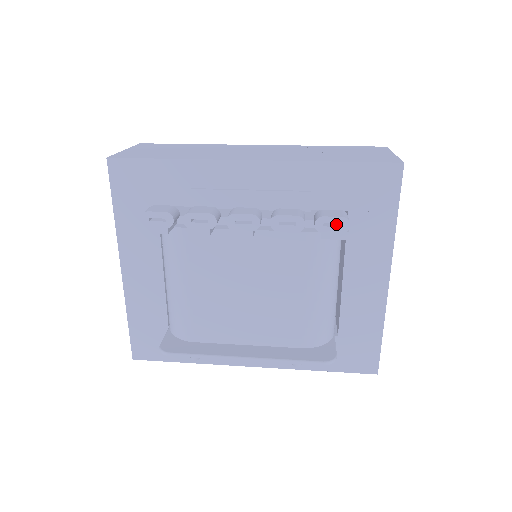
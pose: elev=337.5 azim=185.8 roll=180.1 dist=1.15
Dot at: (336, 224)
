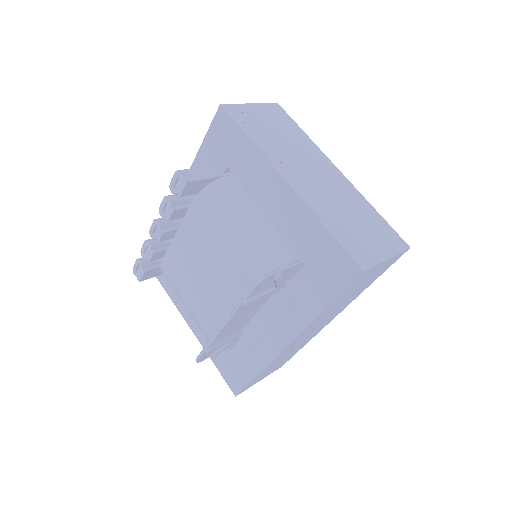
Dot at: occluded
